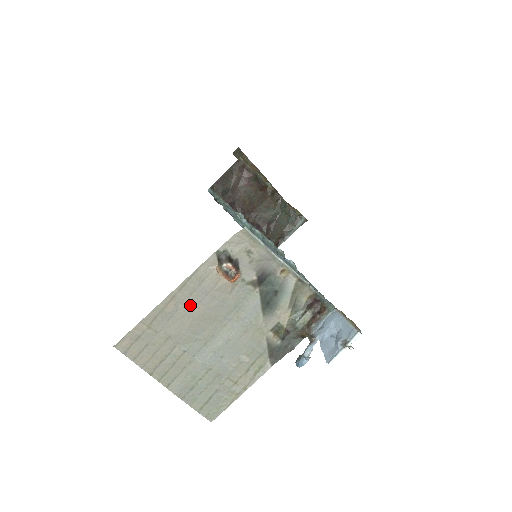
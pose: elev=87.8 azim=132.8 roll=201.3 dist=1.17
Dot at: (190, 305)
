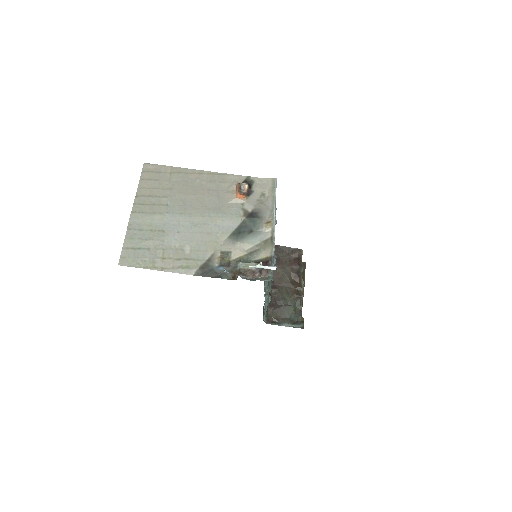
Dot at: (202, 186)
